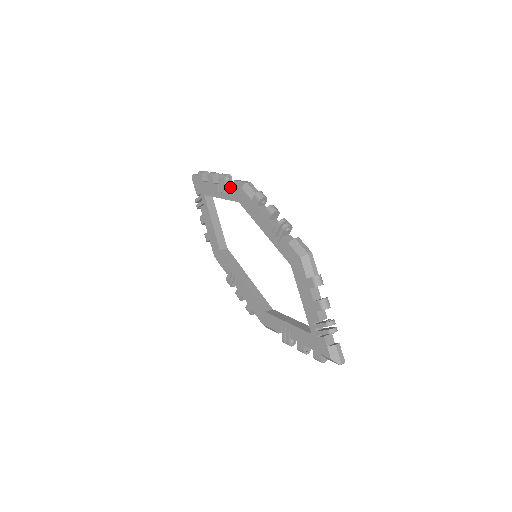
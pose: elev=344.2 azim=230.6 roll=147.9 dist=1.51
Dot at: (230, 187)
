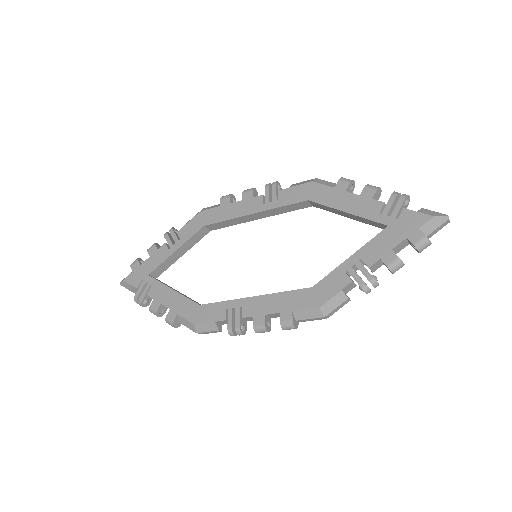
Dot at: (185, 226)
